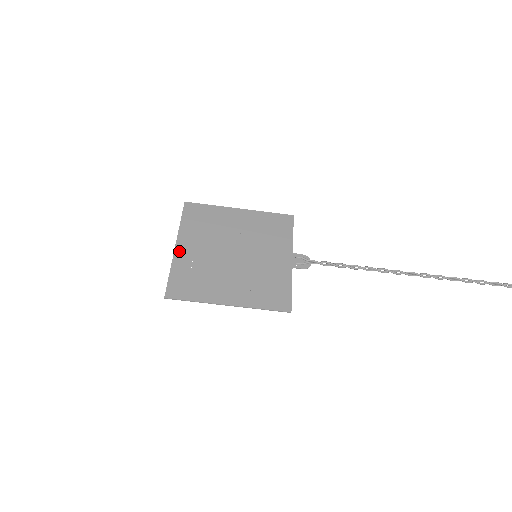
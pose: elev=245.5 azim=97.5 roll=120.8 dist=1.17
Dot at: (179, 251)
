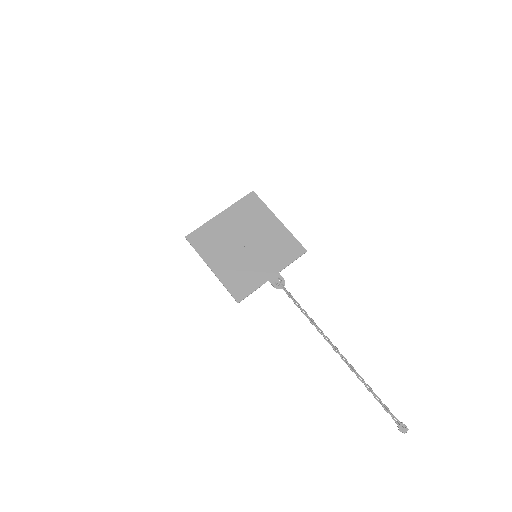
Dot at: (219, 218)
